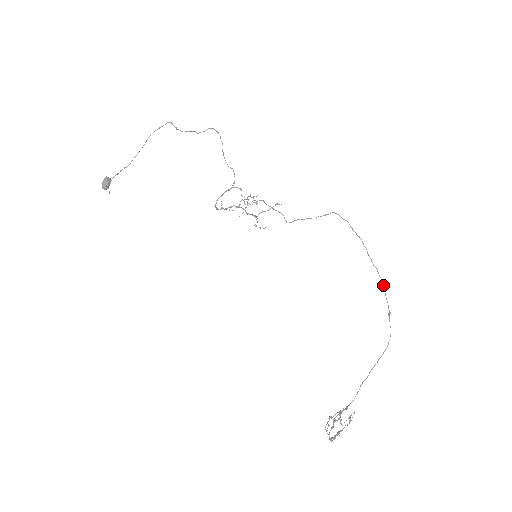
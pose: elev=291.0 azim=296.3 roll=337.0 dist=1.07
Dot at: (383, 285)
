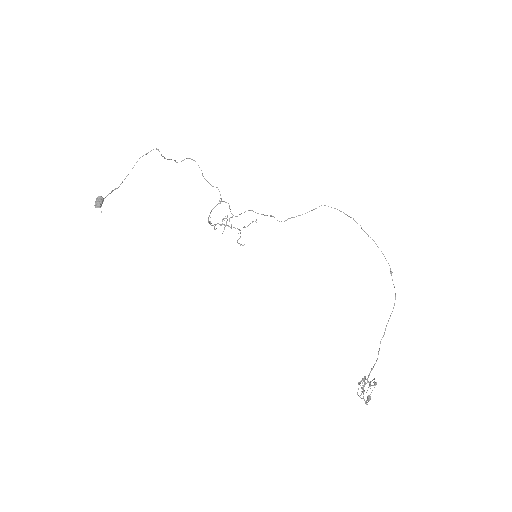
Dot at: occluded
